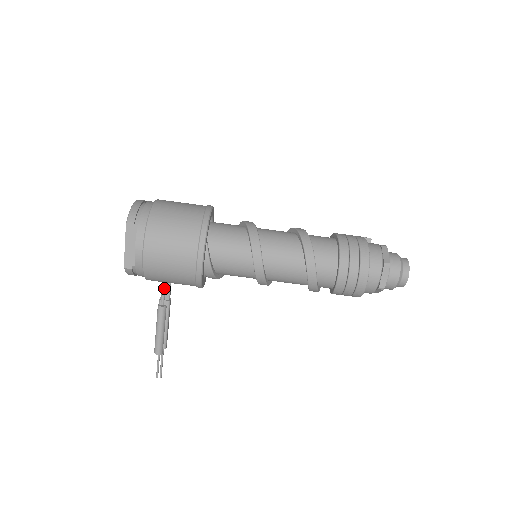
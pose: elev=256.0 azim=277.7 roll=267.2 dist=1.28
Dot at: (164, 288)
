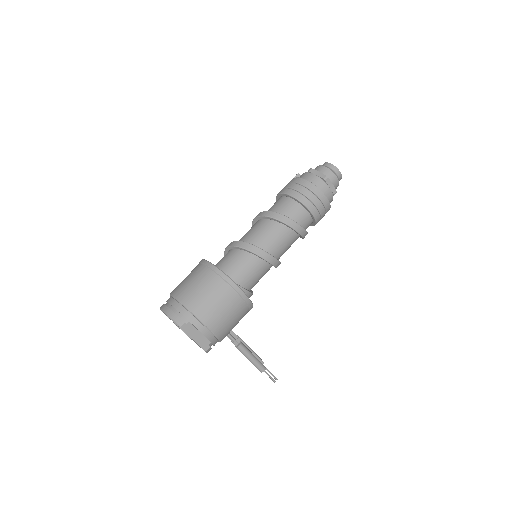
Dot at: (229, 335)
